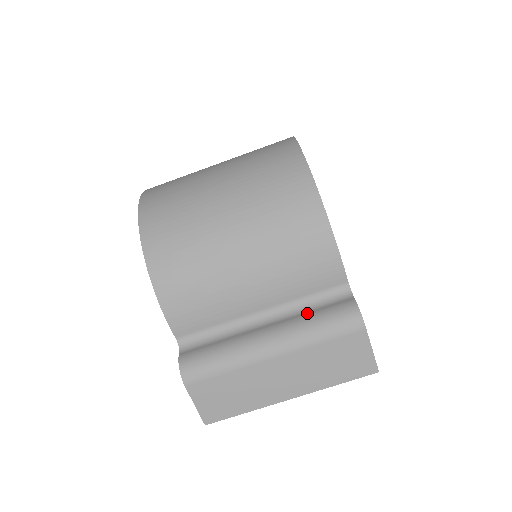
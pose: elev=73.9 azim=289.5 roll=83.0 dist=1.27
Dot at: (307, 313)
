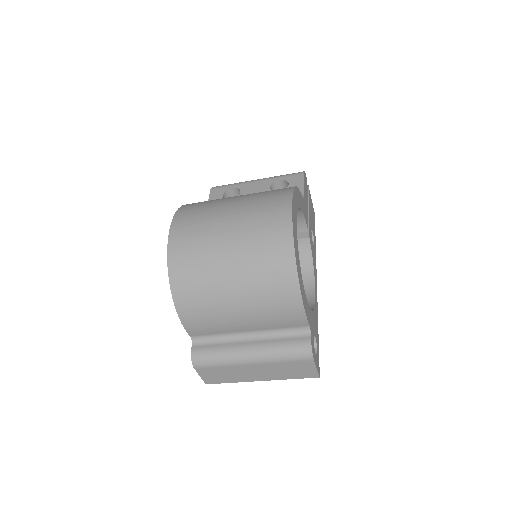
Dot at: (278, 341)
